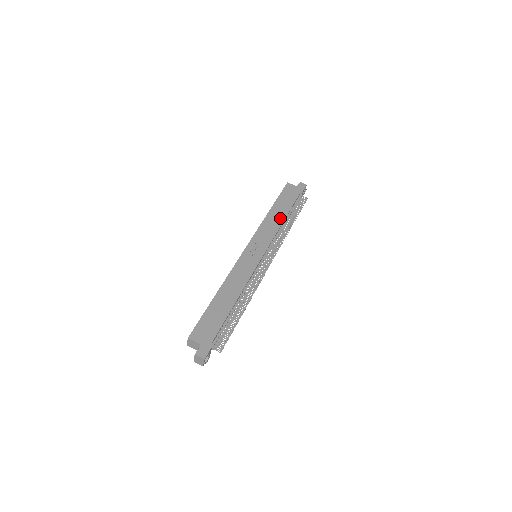
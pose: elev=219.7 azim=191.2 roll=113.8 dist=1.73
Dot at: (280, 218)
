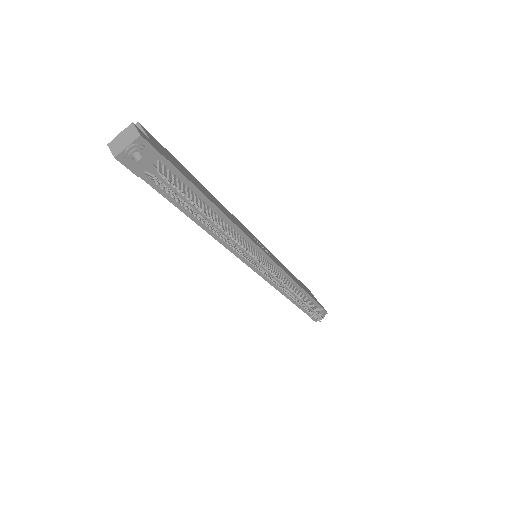
Dot at: occluded
